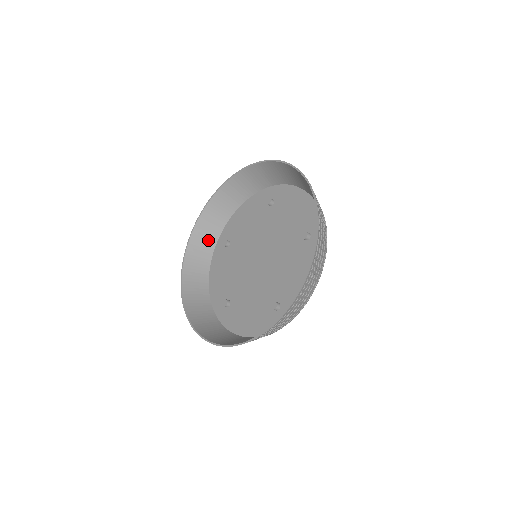
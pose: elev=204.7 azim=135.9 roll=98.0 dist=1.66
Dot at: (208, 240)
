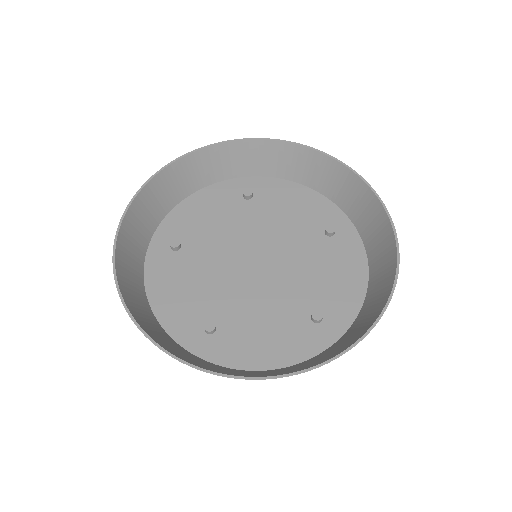
Dot at: (139, 239)
